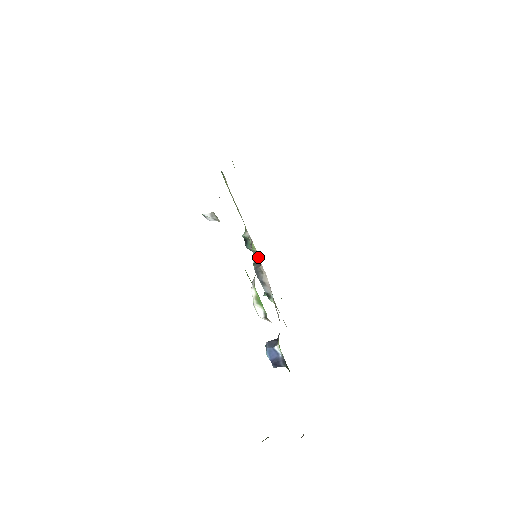
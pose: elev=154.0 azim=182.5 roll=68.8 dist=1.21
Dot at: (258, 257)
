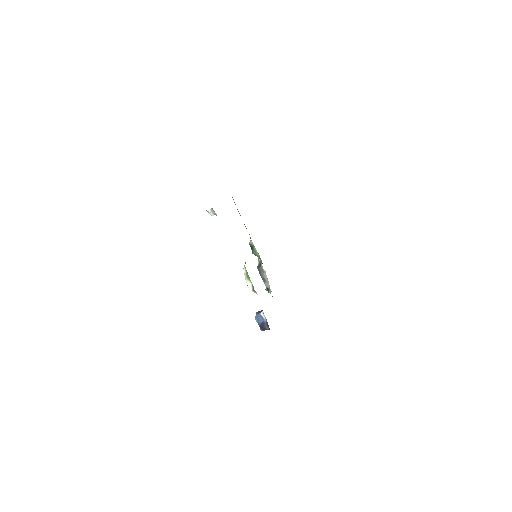
Dot at: (261, 260)
